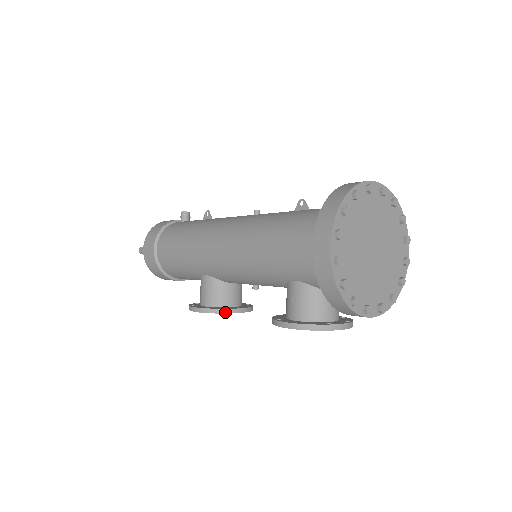
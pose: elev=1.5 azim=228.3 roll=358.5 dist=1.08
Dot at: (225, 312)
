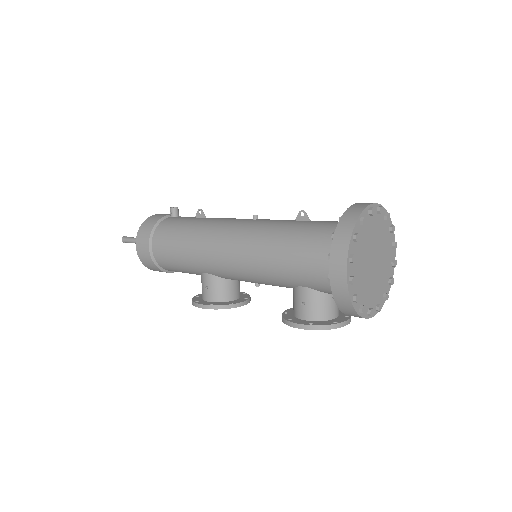
Dot at: (230, 307)
